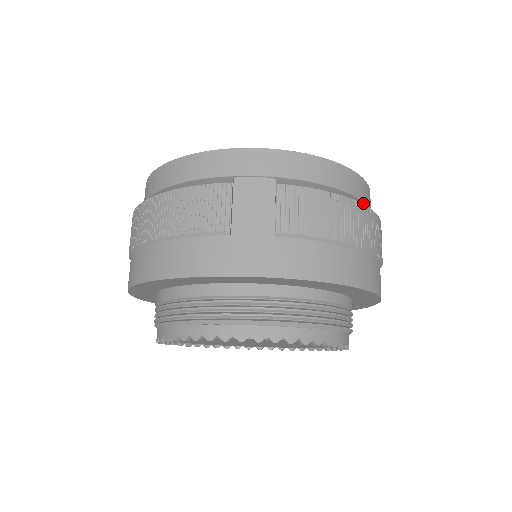
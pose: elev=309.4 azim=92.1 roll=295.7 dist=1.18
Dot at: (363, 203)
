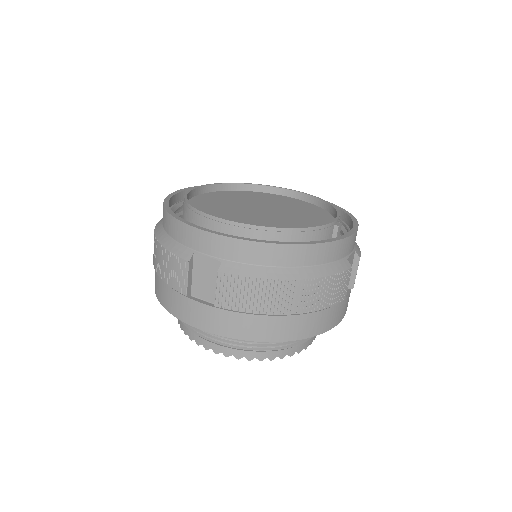
Dot at: (306, 275)
